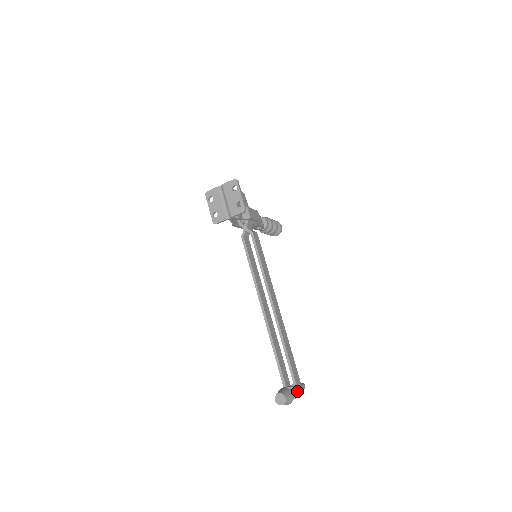
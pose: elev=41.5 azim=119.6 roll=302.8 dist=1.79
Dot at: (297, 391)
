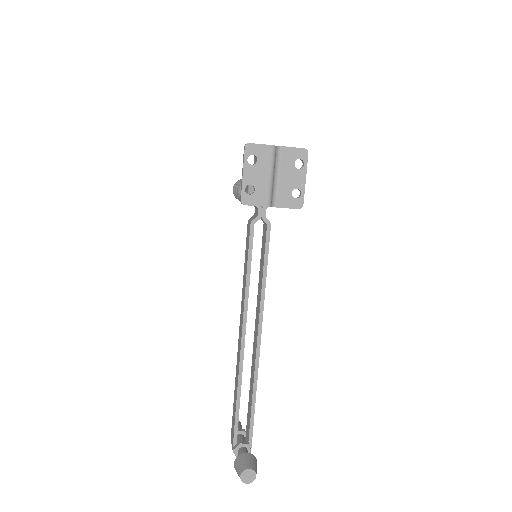
Dot at: occluded
